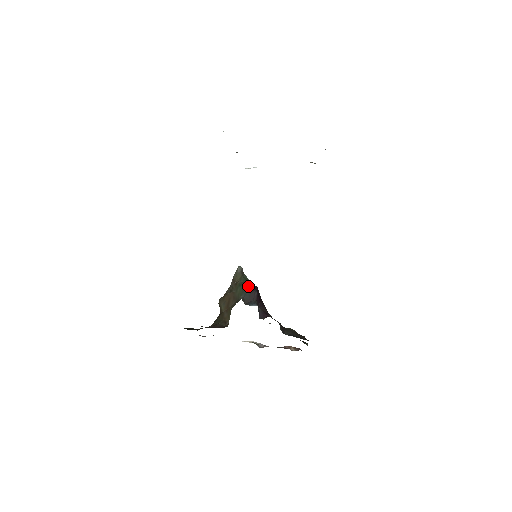
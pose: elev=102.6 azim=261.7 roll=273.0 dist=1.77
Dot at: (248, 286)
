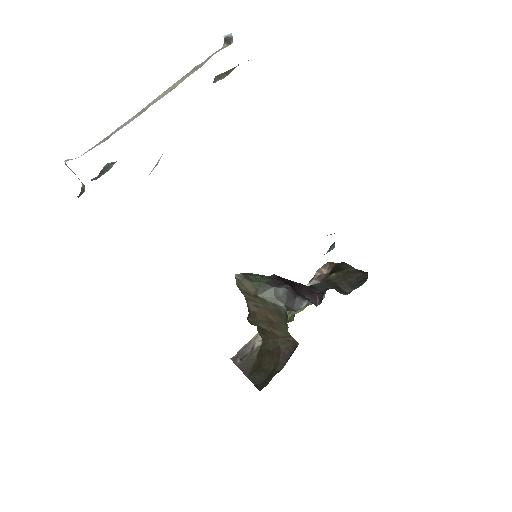
Dot at: (273, 288)
